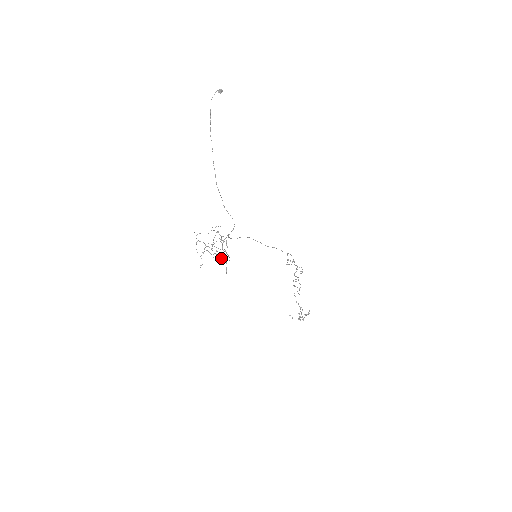
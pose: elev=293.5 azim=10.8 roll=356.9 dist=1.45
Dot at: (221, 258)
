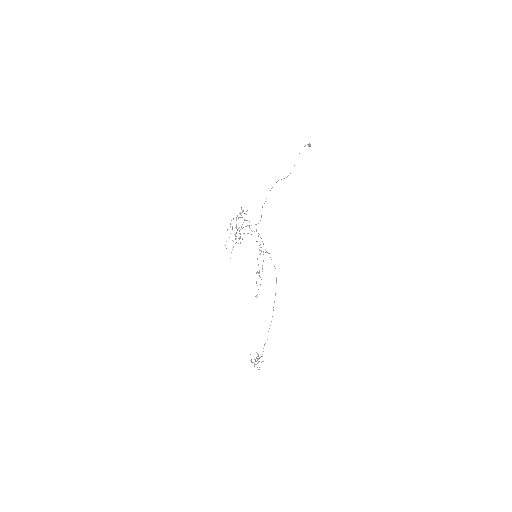
Dot at: occluded
